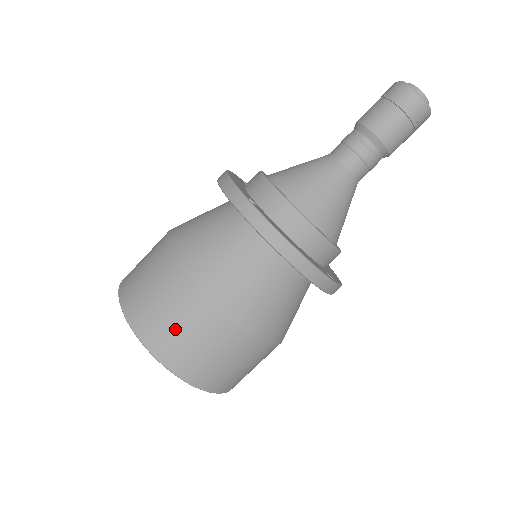
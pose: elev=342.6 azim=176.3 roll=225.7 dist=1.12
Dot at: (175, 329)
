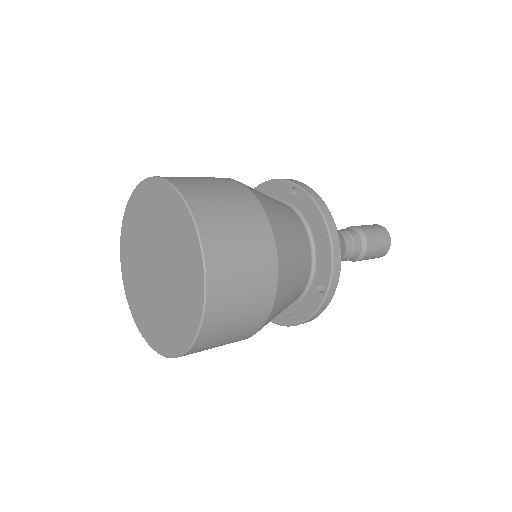
Dot at: (225, 209)
